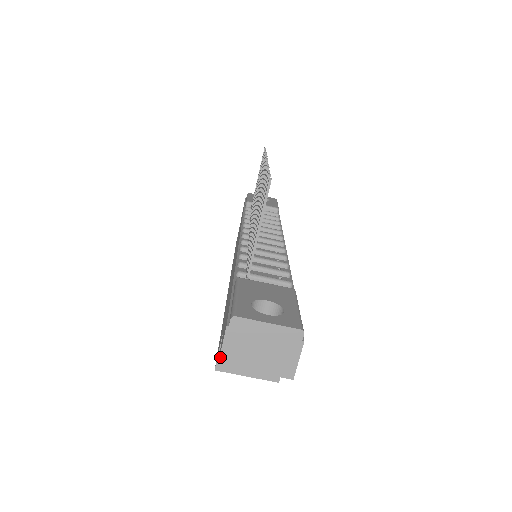
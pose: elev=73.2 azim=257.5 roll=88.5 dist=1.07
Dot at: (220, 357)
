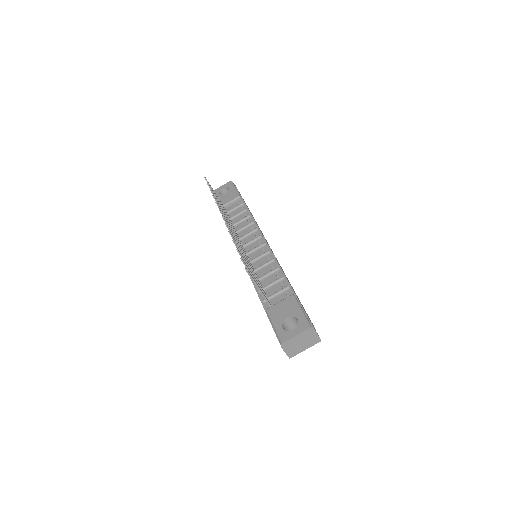
Dot at: (288, 356)
